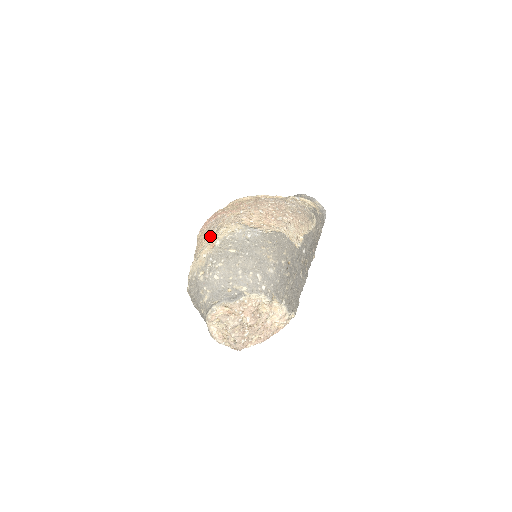
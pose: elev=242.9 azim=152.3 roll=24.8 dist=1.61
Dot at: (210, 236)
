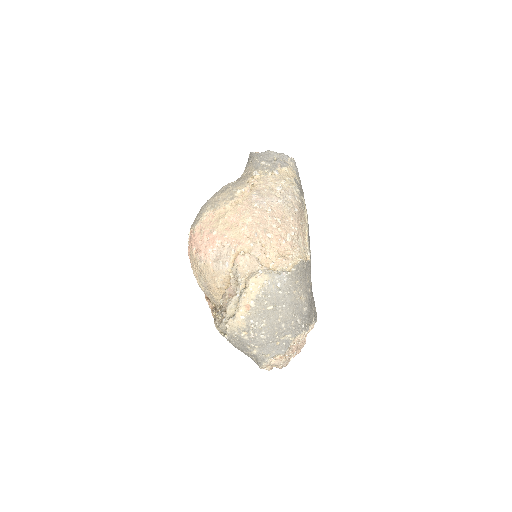
Dot at: (224, 275)
